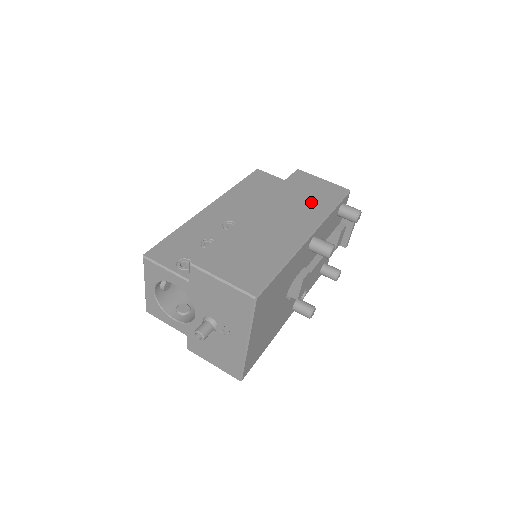
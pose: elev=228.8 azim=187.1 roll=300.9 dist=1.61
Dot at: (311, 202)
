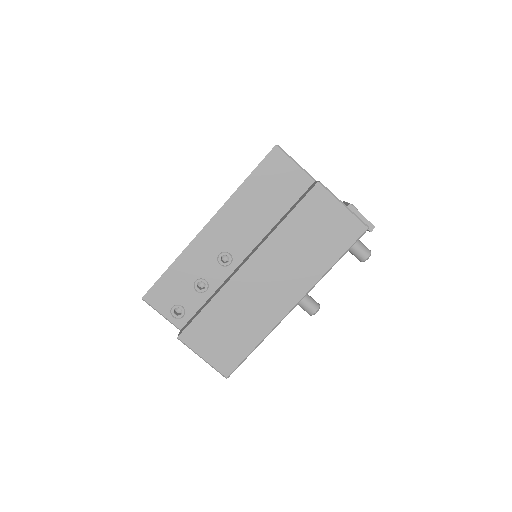
Dot at: (313, 253)
